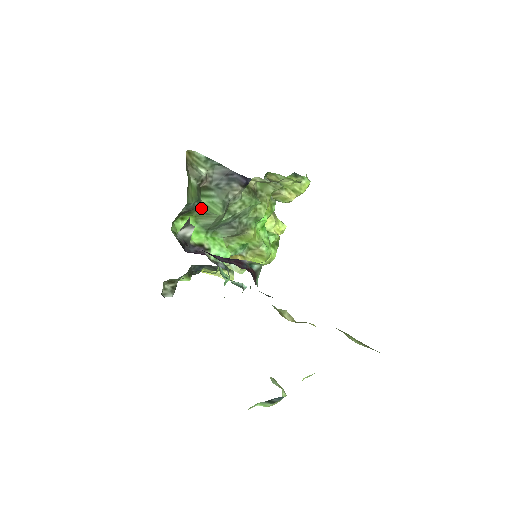
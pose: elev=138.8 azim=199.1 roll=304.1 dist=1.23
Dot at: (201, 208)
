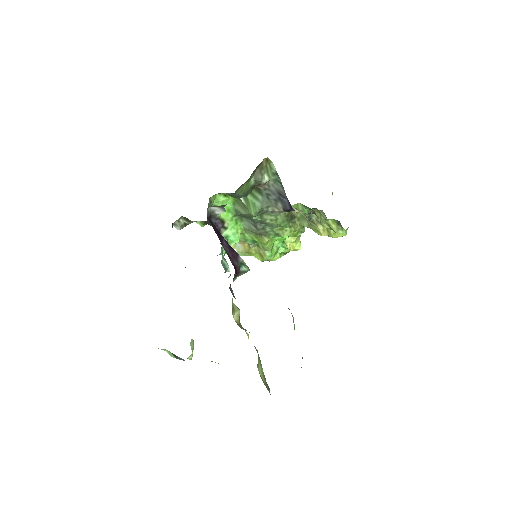
Dot at: (243, 200)
